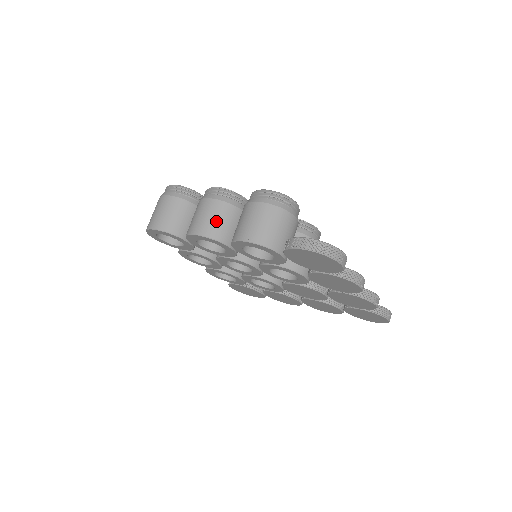
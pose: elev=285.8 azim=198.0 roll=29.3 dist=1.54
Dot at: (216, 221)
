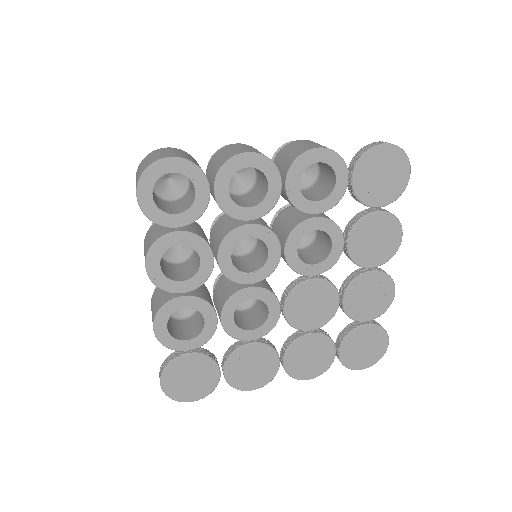
Dot at: (260, 152)
